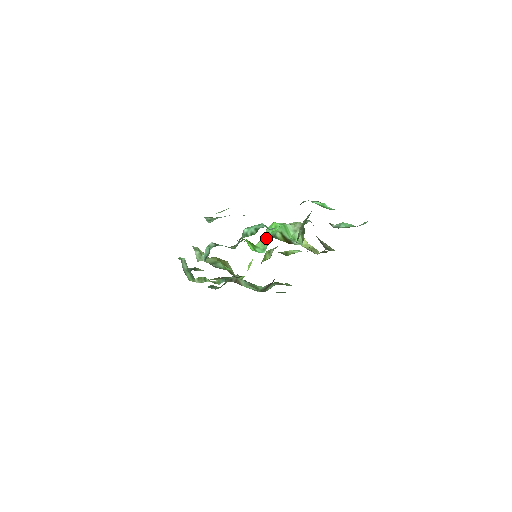
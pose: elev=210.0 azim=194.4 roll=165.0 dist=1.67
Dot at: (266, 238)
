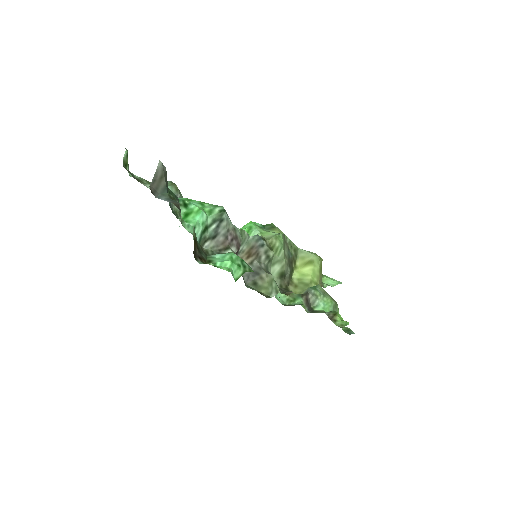
Dot at: occluded
